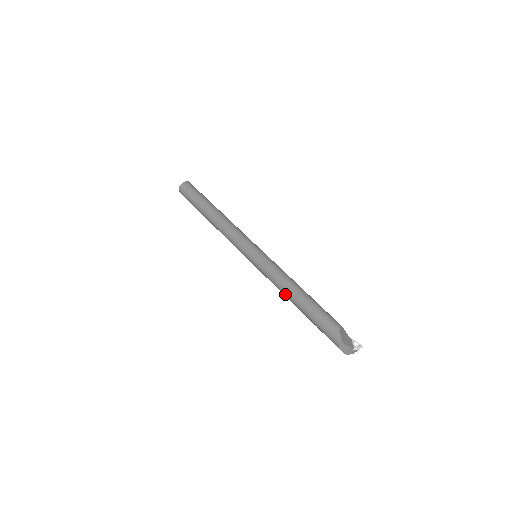
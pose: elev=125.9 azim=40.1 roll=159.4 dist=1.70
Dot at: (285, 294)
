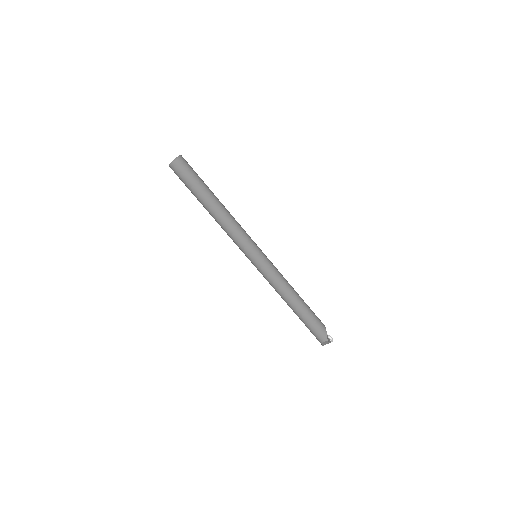
Dot at: (284, 297)
